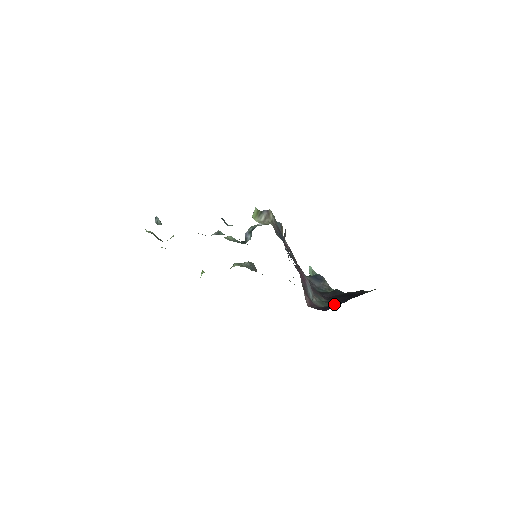
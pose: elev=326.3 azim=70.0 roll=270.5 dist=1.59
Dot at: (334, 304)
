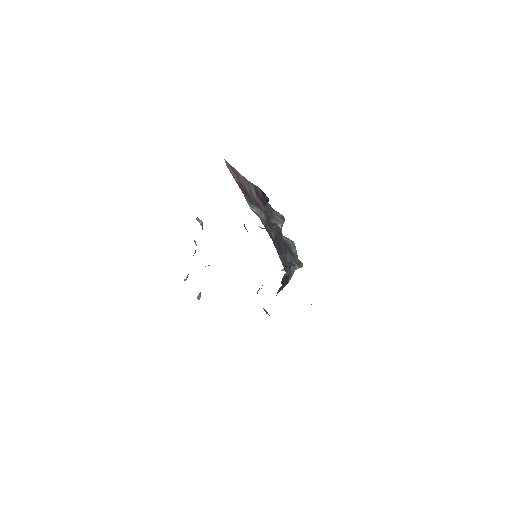
Dot at: occluded
